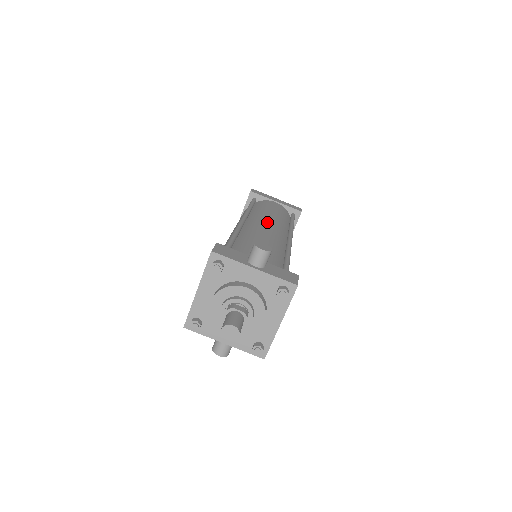
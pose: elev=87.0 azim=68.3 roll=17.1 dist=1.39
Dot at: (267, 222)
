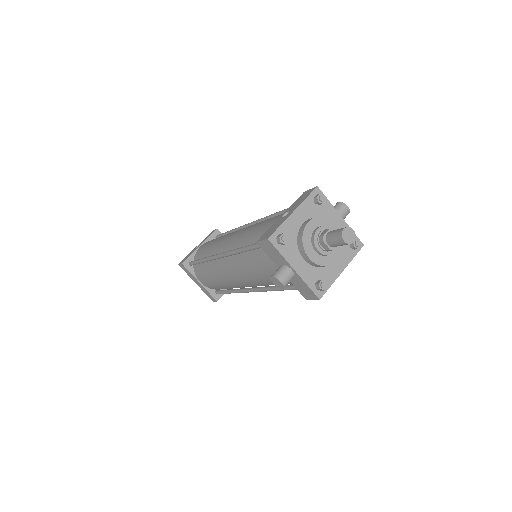
Dot at: occluded
